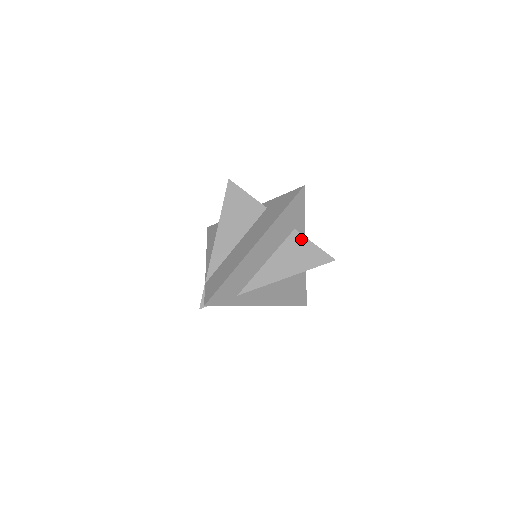
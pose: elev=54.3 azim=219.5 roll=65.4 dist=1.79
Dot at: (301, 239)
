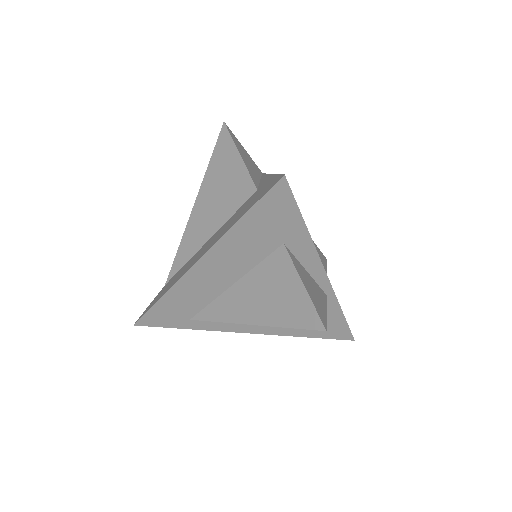
Dot at: (287, 267)
